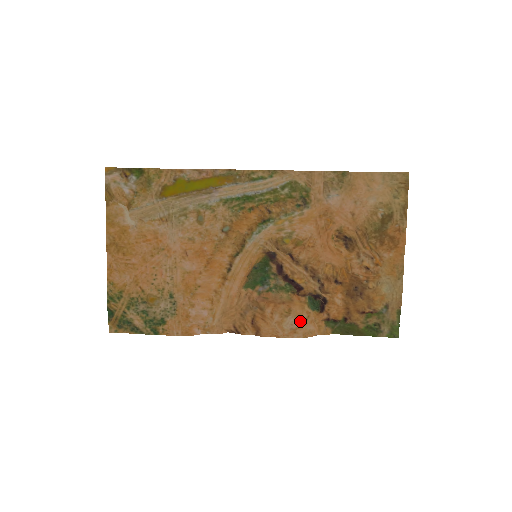
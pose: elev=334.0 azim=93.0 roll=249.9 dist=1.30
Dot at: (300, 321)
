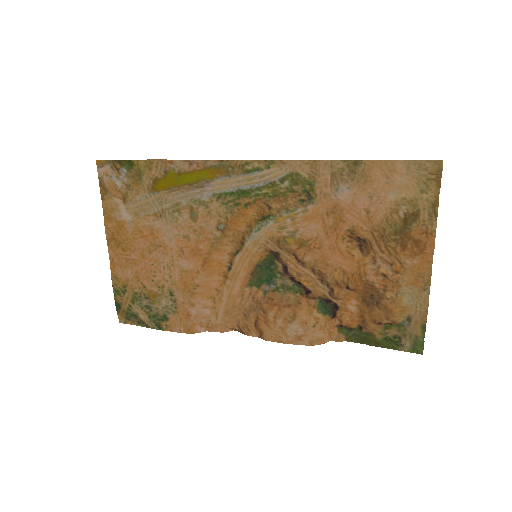
Dot at: (306, 328)
